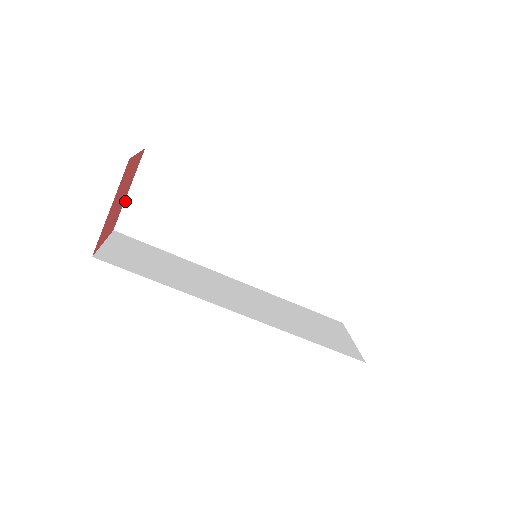
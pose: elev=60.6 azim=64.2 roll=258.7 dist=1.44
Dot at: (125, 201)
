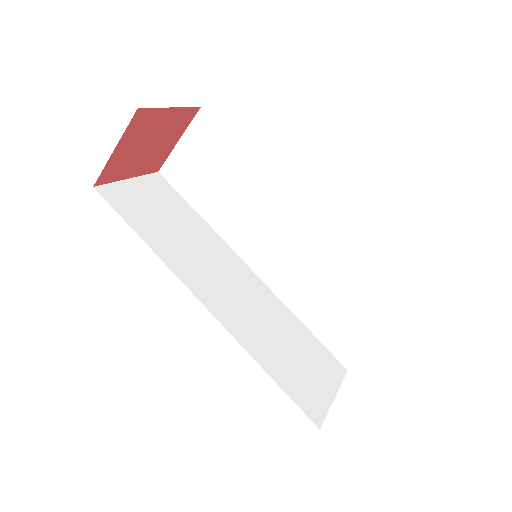
Dot at: (120, 181)
